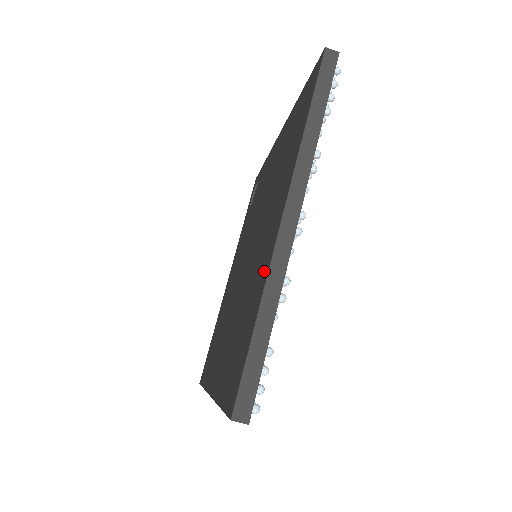
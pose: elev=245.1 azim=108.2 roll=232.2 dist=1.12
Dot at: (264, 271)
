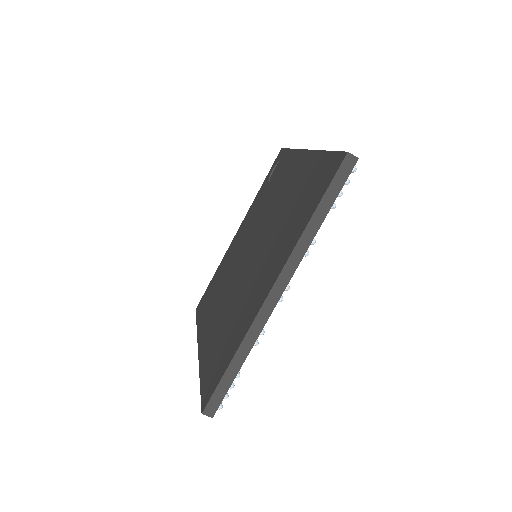
Dot at: (248, 320)
